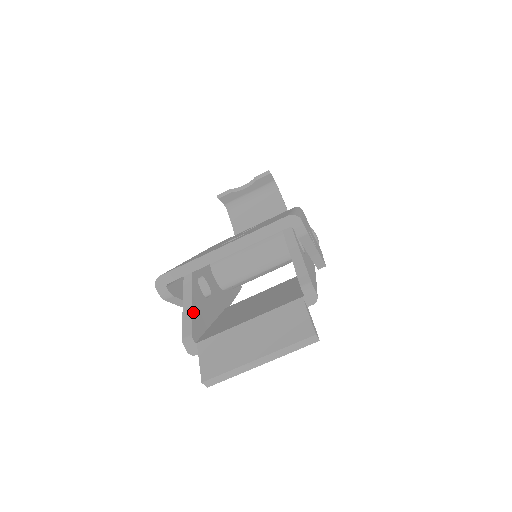
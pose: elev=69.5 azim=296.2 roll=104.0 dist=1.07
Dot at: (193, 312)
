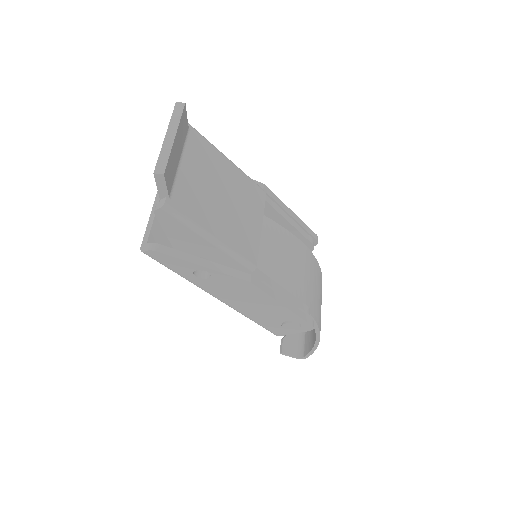
Dot at: occluded
